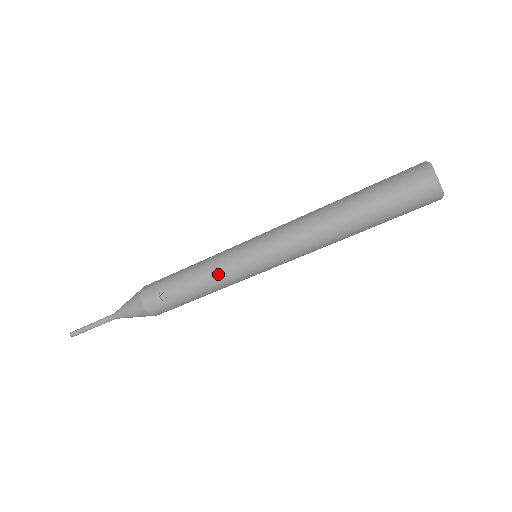
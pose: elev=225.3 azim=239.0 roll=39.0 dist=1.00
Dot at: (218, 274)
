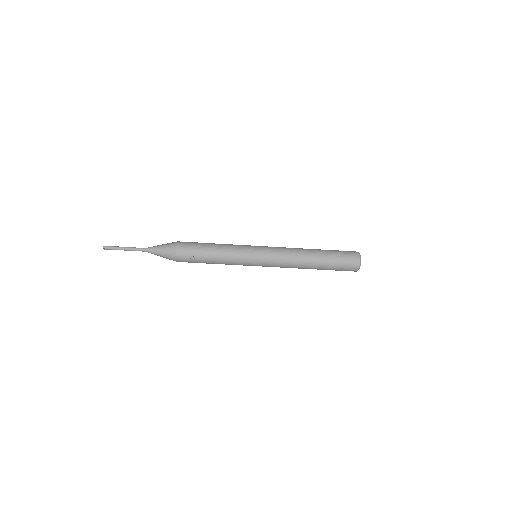
Dot at: (234, 260)
